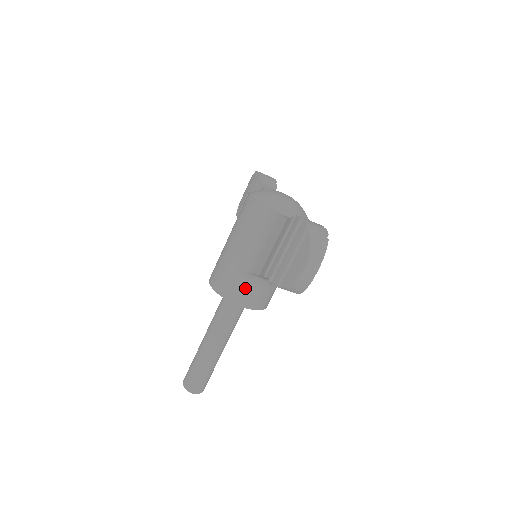
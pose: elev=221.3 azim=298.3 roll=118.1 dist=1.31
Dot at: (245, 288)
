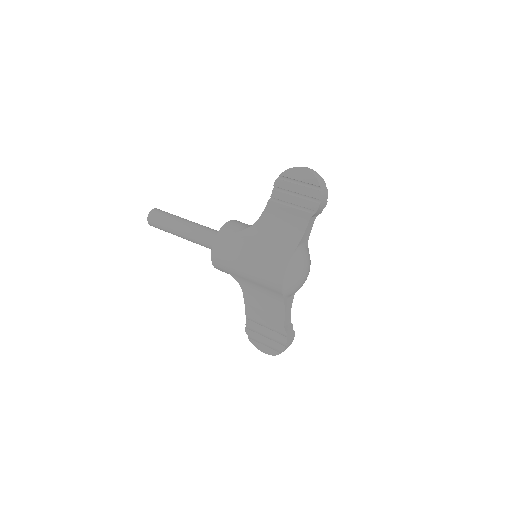
Dot at: occluded
